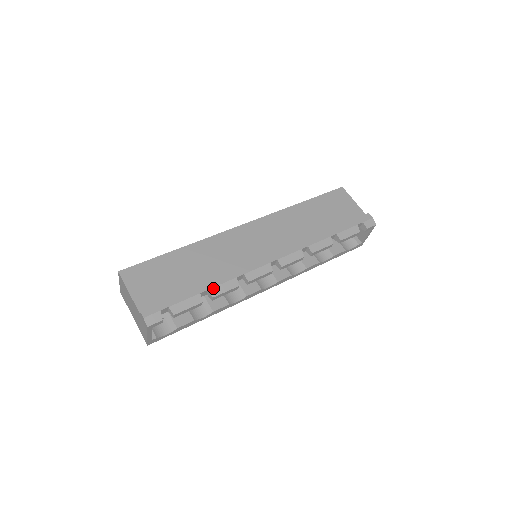
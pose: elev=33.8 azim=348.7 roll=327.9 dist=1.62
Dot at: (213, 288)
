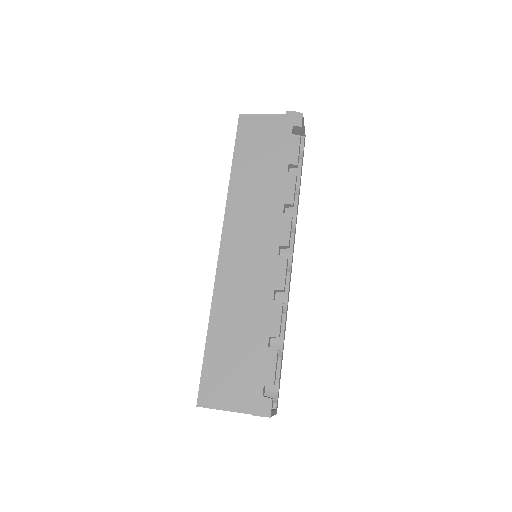
Dot at: (270, 330)
